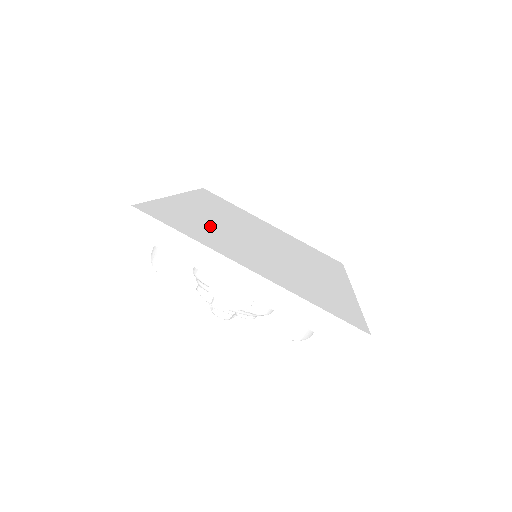
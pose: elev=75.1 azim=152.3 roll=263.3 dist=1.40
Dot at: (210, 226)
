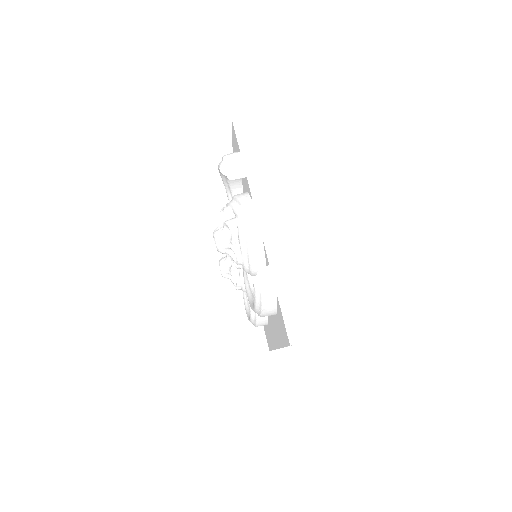
Dot at: occluded
